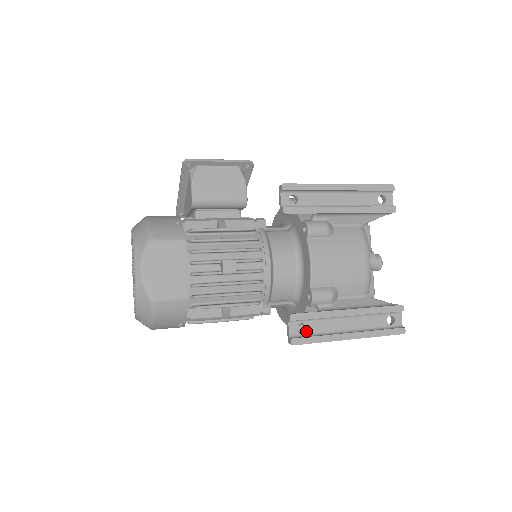
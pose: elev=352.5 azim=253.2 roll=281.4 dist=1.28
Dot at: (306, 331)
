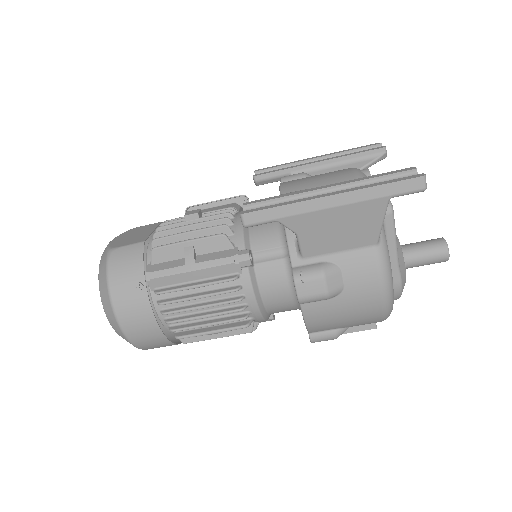
Dot at: occluded
